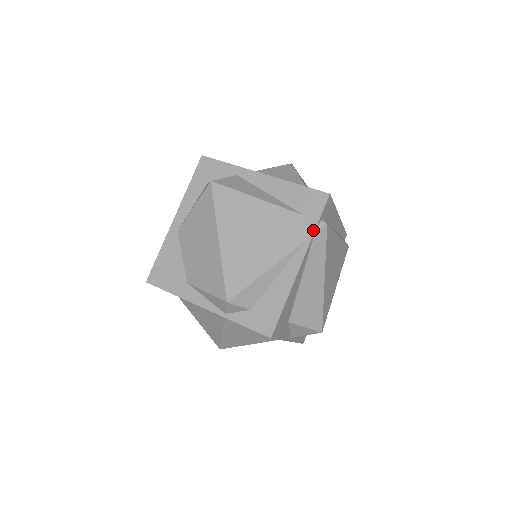
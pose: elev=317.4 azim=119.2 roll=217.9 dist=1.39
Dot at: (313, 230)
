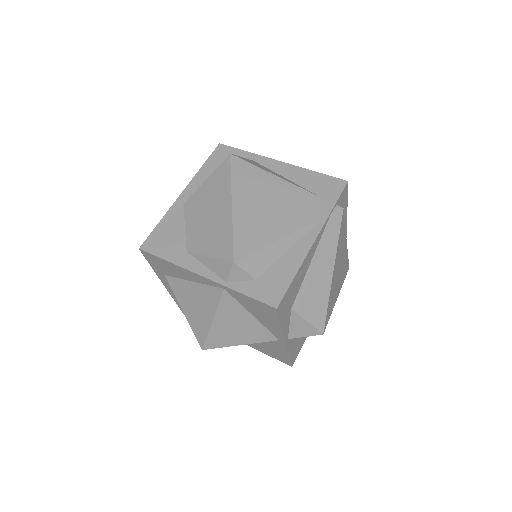
Dot at: (330, 210)
